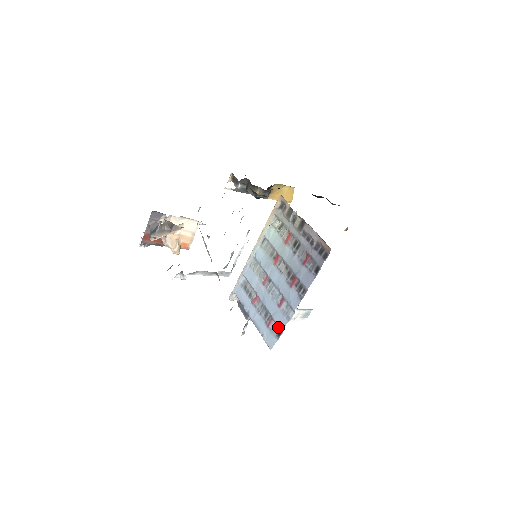
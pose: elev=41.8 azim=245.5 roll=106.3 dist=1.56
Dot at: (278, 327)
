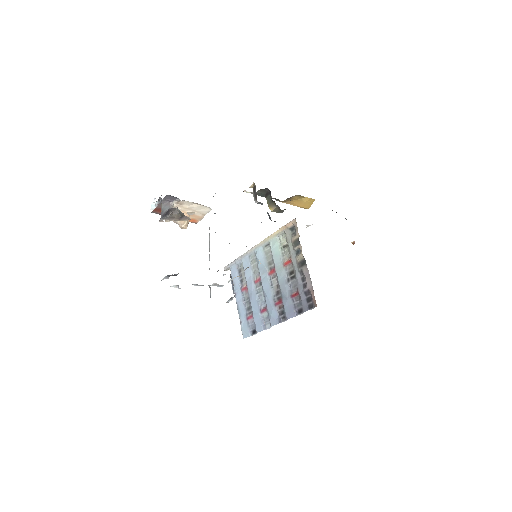
Dot at: (255, 327)
